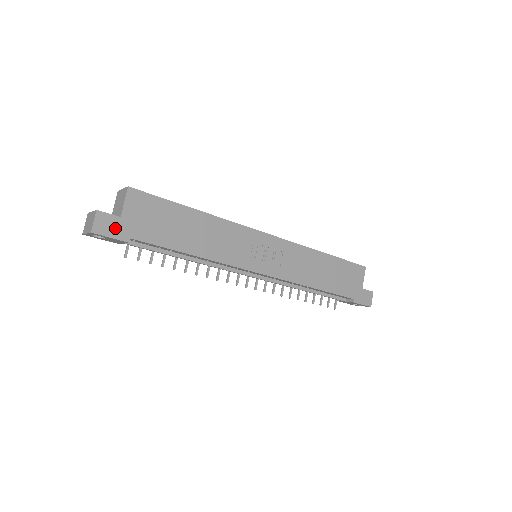
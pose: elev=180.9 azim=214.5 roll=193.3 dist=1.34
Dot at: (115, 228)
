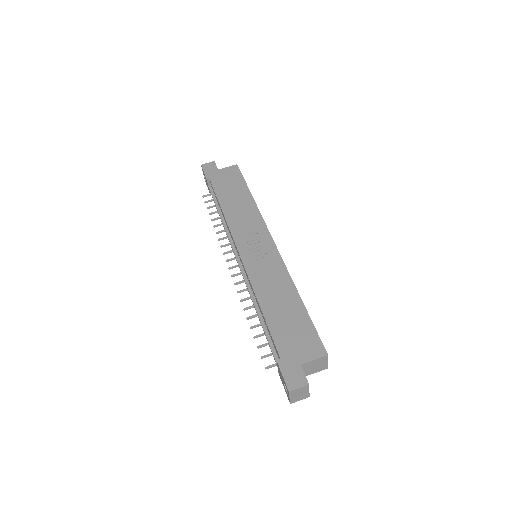
Dot at: (210, 171)
